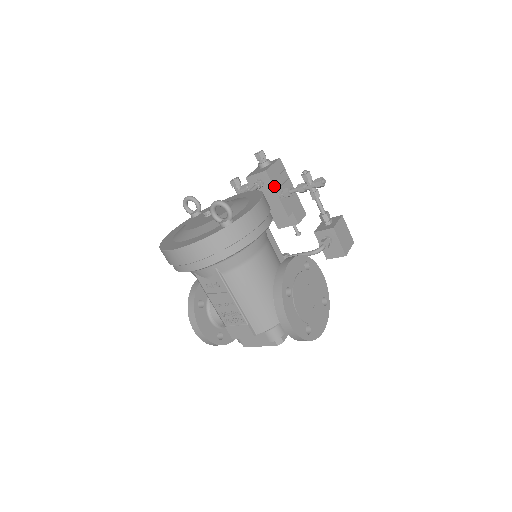
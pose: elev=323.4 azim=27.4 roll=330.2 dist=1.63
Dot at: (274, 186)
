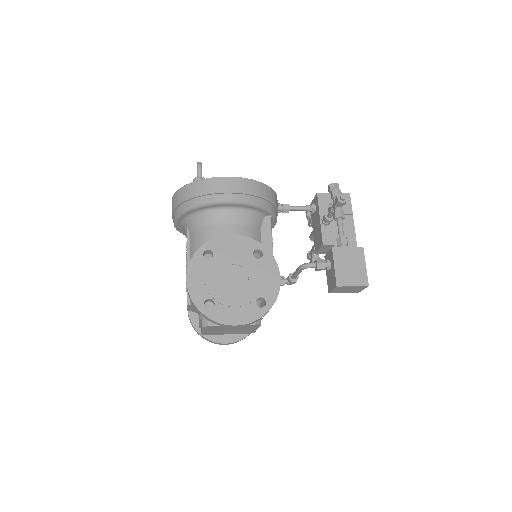
Dot at: (320, 210)
